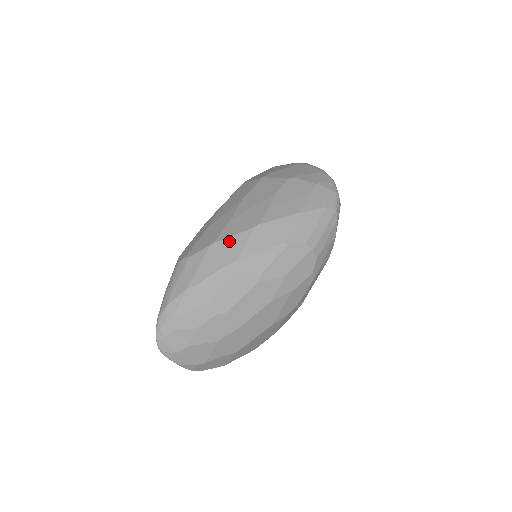
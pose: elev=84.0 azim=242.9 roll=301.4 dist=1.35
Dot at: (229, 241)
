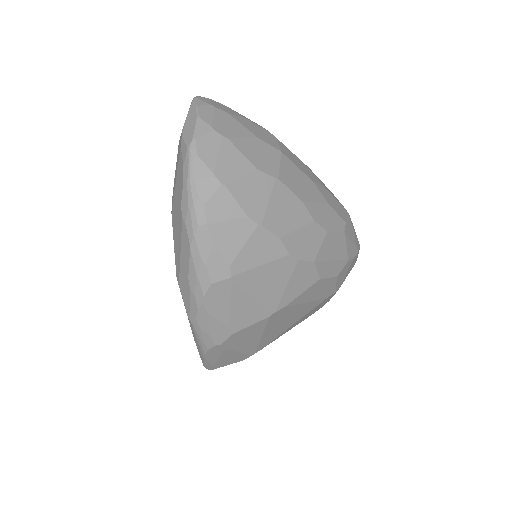
Dot at: occluded
